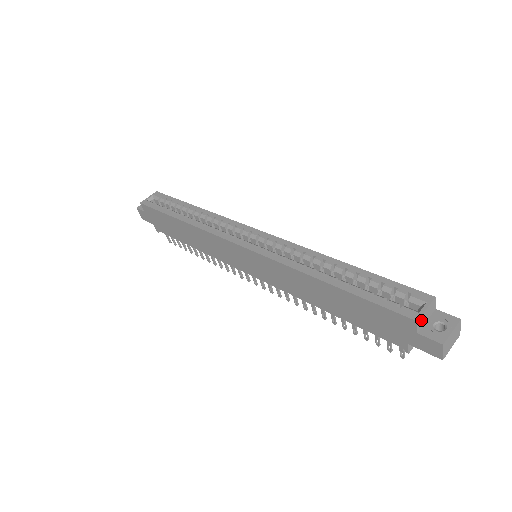
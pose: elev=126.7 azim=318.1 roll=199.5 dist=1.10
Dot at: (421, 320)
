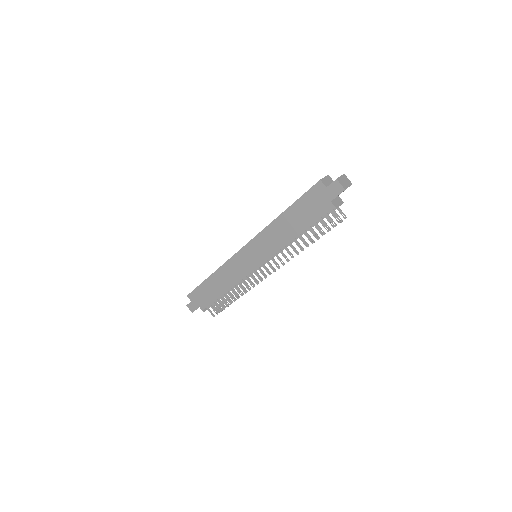
Dot at: (324, 181)
